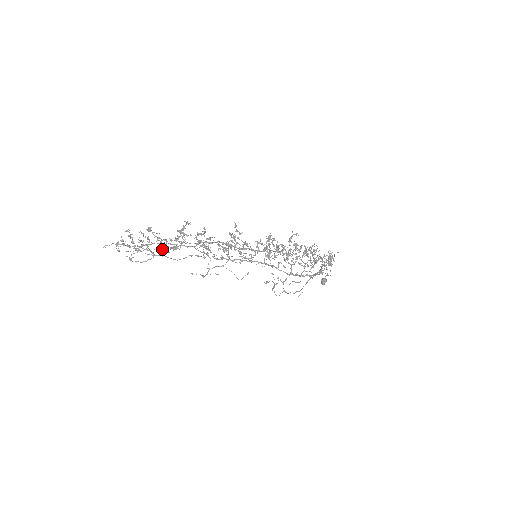
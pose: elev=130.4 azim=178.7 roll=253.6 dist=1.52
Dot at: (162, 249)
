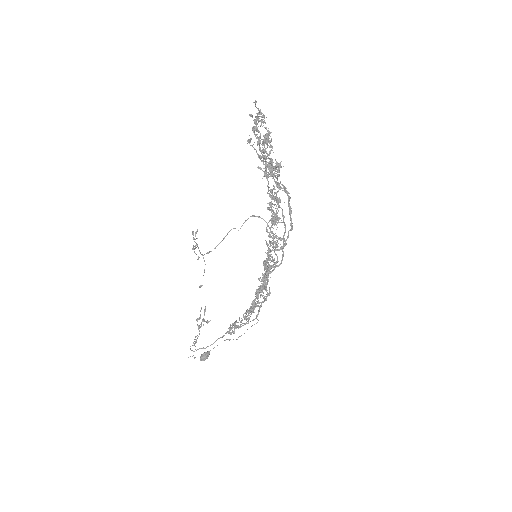
Dot at: (273, 162)
